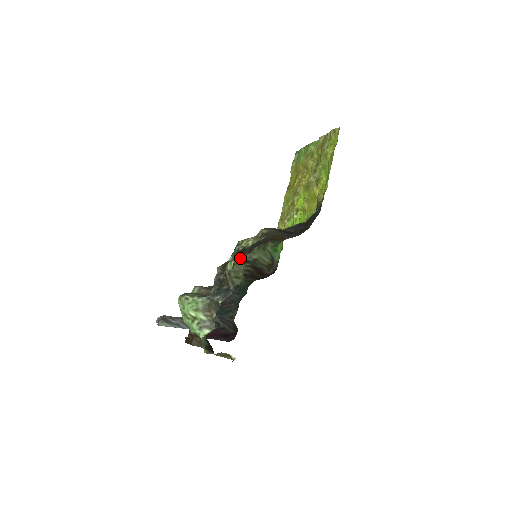
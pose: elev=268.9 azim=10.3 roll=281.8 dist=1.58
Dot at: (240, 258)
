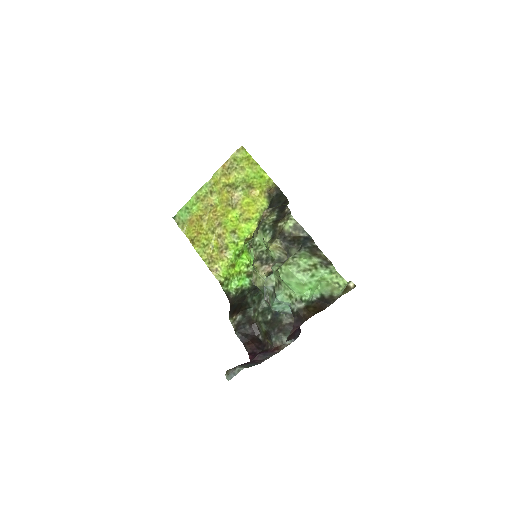
Dot at: occluded
